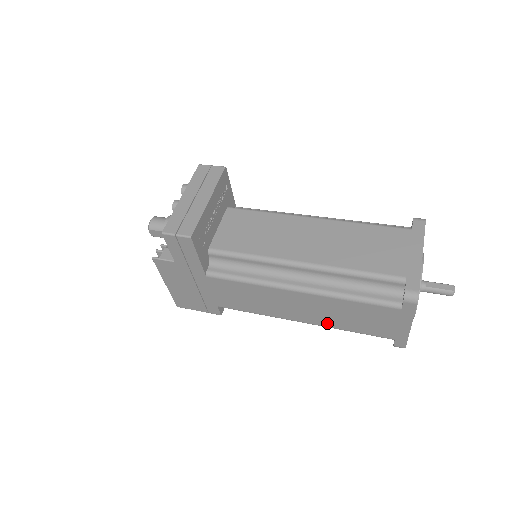
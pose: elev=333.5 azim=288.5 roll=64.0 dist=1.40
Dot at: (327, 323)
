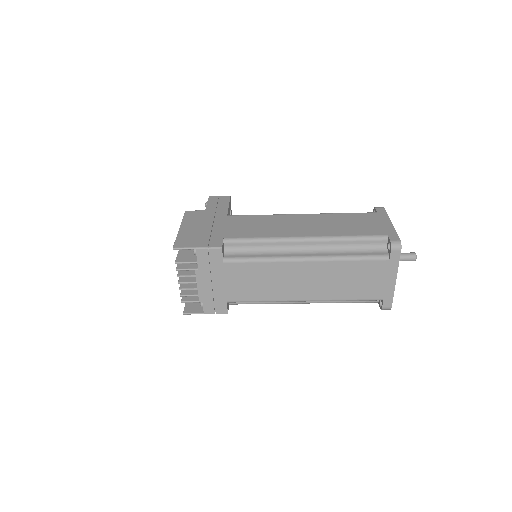
Dot at: (328, 233)
